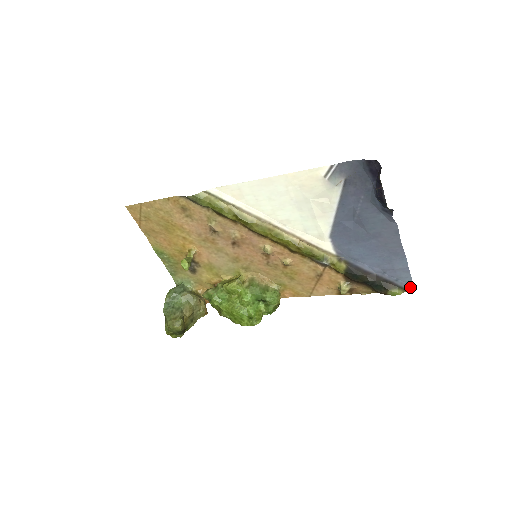
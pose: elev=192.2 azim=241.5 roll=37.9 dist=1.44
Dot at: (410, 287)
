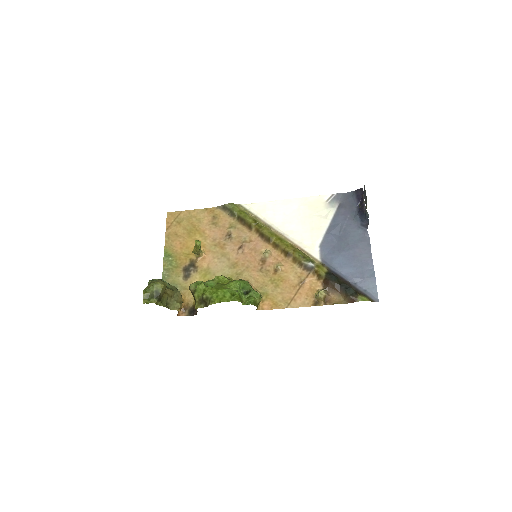
Dot at: (375, 299)
